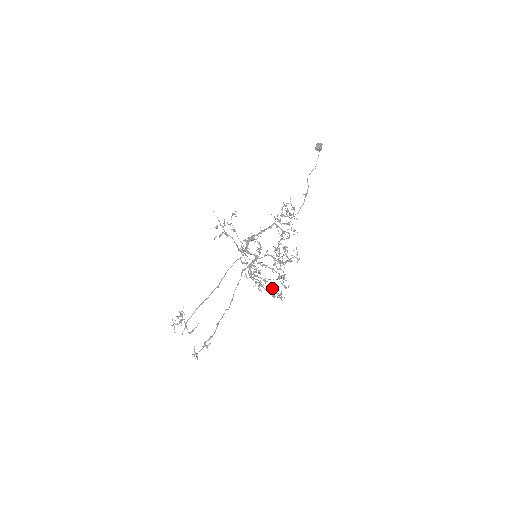
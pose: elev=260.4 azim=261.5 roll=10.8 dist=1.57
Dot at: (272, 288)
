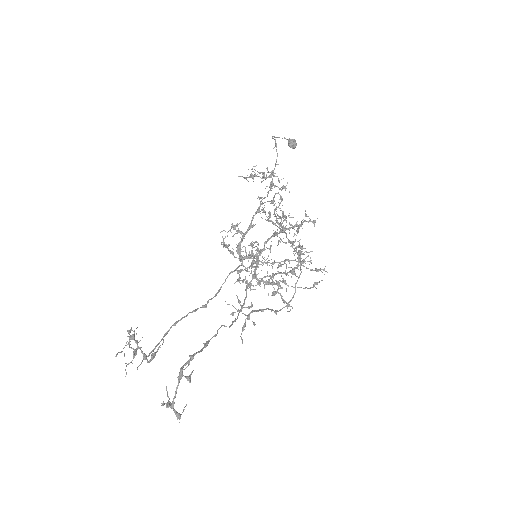
Dot at: occluded
